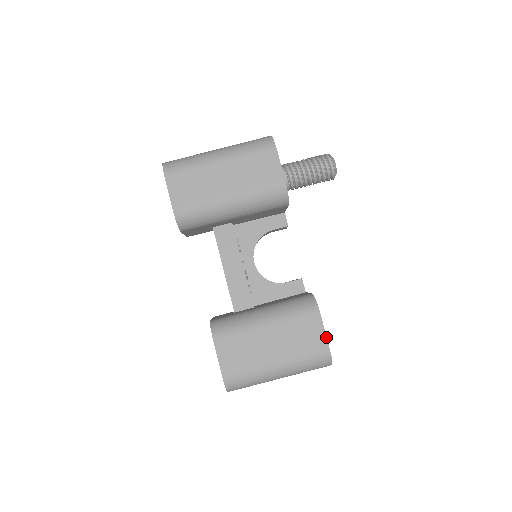
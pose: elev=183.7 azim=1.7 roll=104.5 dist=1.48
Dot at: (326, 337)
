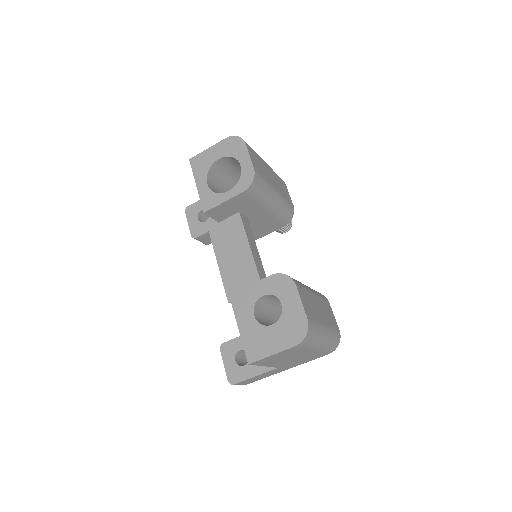
Dot at: occluded
